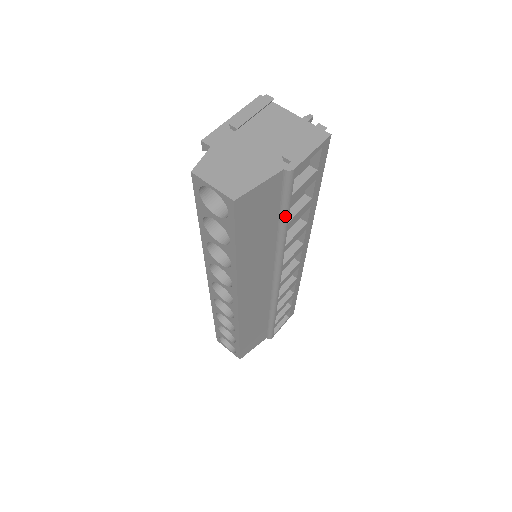
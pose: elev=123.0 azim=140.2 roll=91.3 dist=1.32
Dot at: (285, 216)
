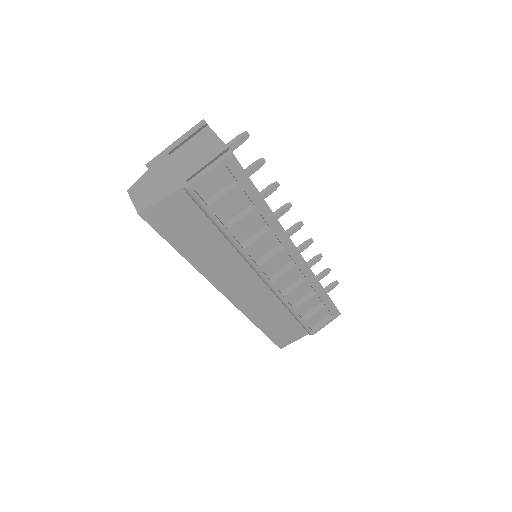
Dot at: (217, 224)
